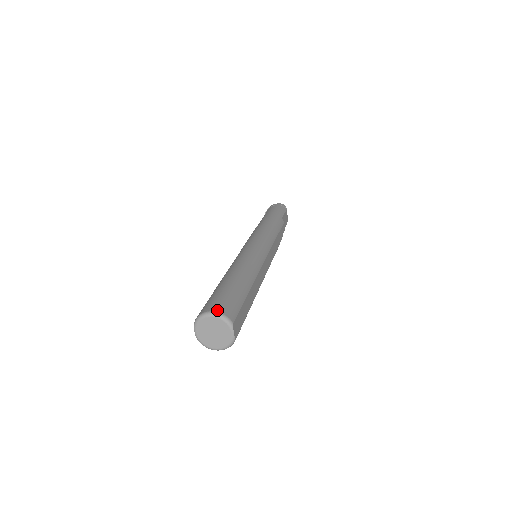
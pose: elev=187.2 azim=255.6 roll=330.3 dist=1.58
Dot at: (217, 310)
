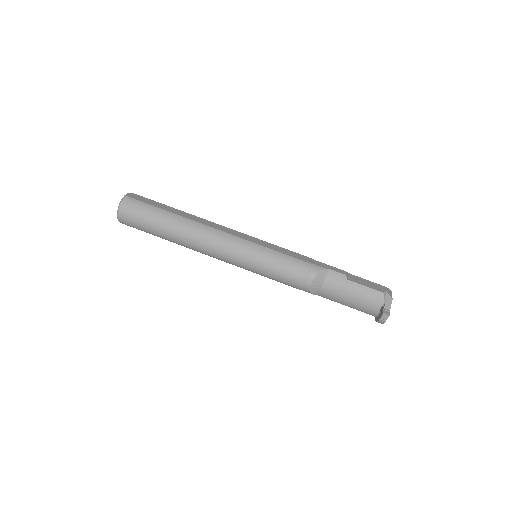
Dot at: occluded
